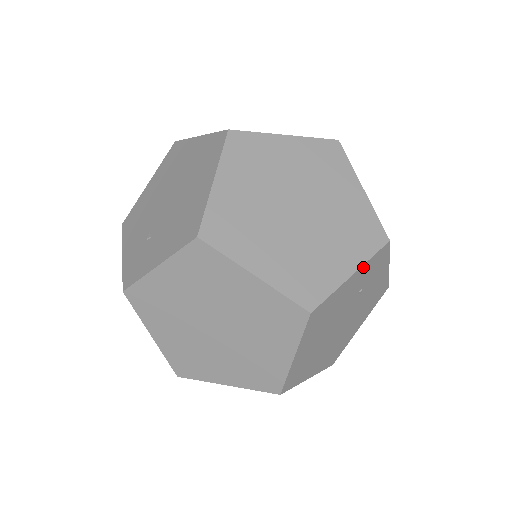
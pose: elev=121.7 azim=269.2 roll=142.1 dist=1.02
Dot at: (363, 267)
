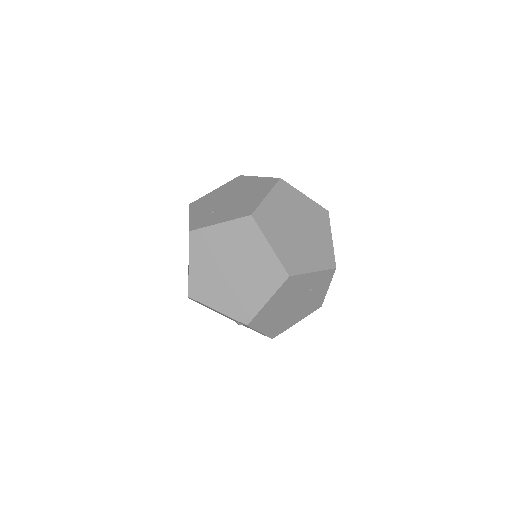
Dot at: (319, 272)
